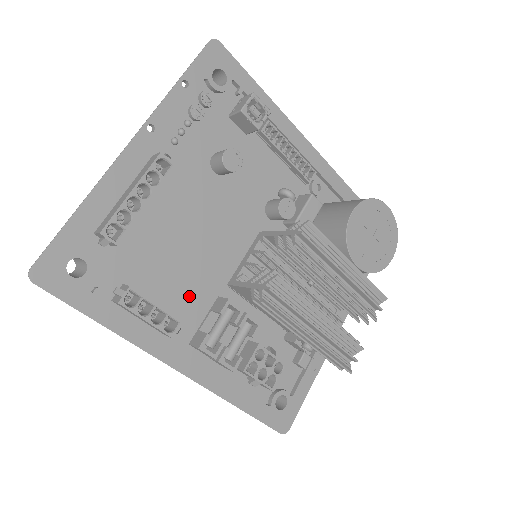
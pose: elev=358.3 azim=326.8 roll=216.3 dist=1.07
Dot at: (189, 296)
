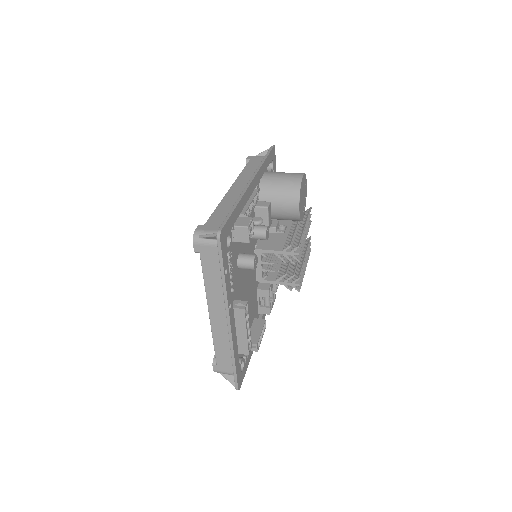
Dot at: (253, 307)
